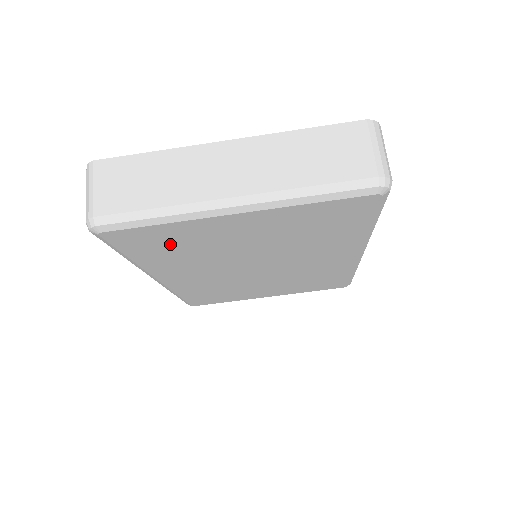
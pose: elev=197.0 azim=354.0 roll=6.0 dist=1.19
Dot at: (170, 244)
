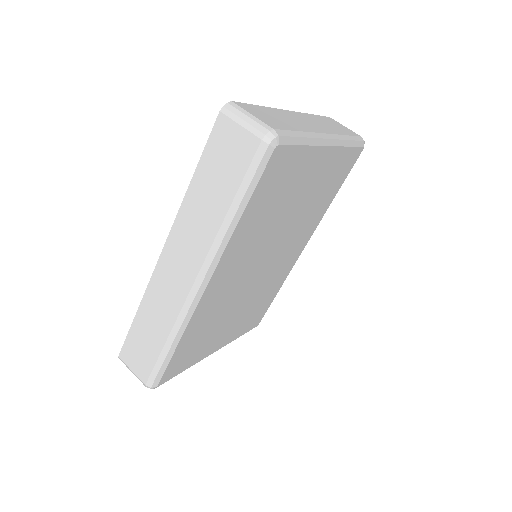
Dot at: (278, 188)
